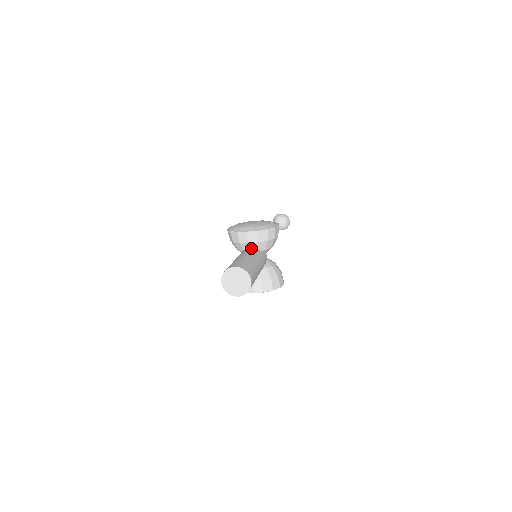
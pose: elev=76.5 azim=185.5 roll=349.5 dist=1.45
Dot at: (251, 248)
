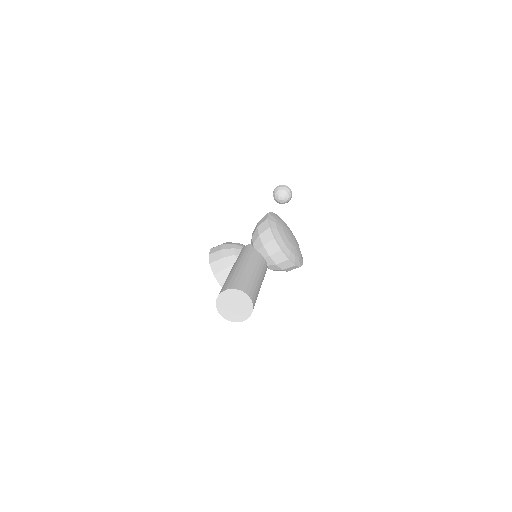
Dot at: (265, 259)
